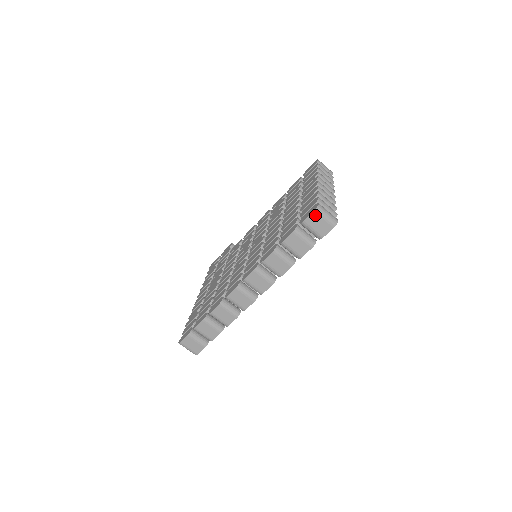
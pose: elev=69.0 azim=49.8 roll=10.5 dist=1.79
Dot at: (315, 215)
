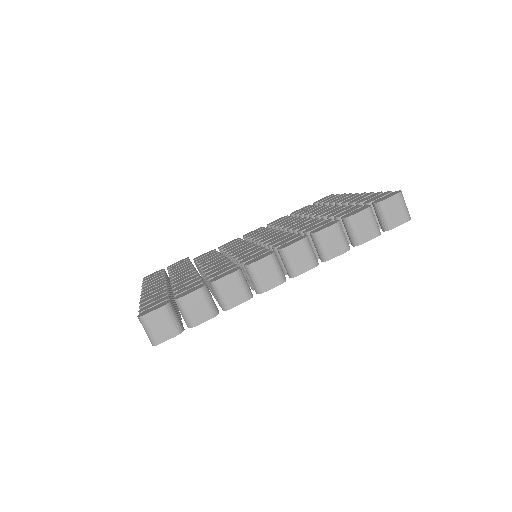
Dot at: (397, 199)
